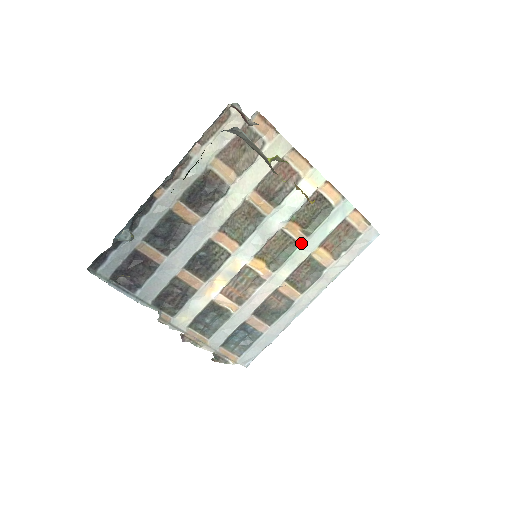
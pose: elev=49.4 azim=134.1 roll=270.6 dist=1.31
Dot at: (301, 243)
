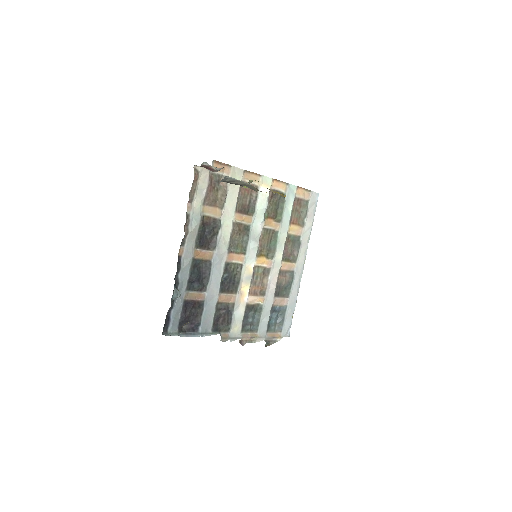
Dot at: (279, 229)
